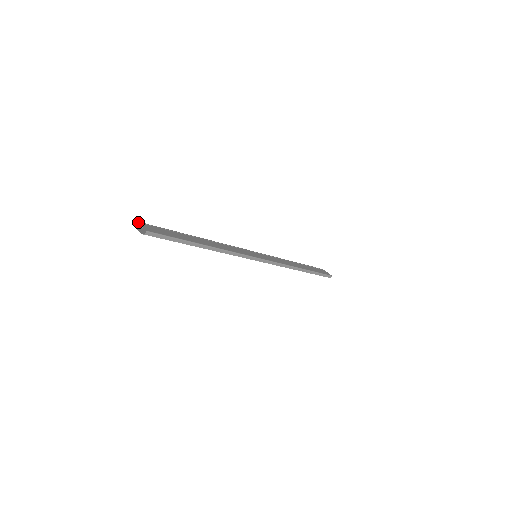
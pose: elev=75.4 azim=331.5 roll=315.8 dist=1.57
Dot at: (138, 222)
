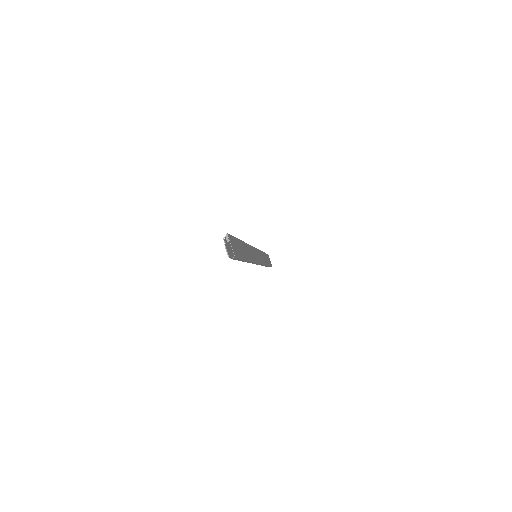
Dot at: (228, 235)
